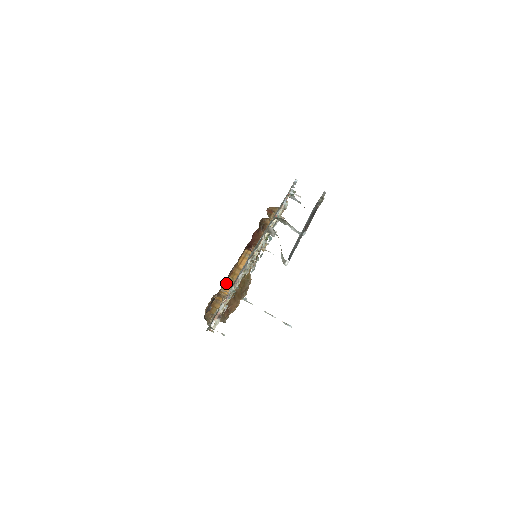
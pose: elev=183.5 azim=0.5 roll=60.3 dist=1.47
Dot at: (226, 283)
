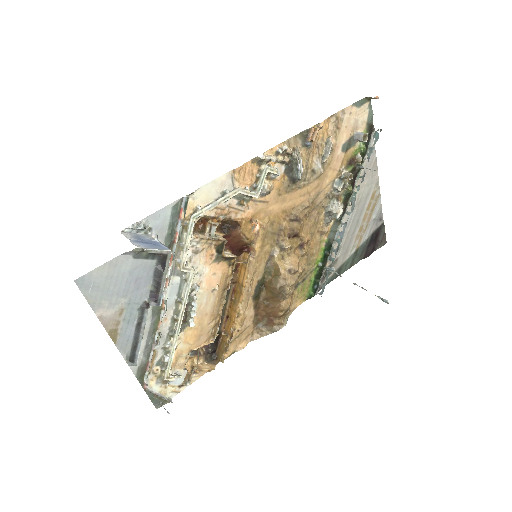
Dot at: (231, 307)
